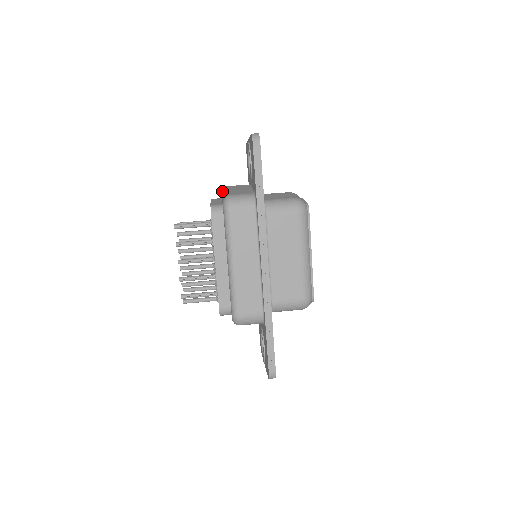
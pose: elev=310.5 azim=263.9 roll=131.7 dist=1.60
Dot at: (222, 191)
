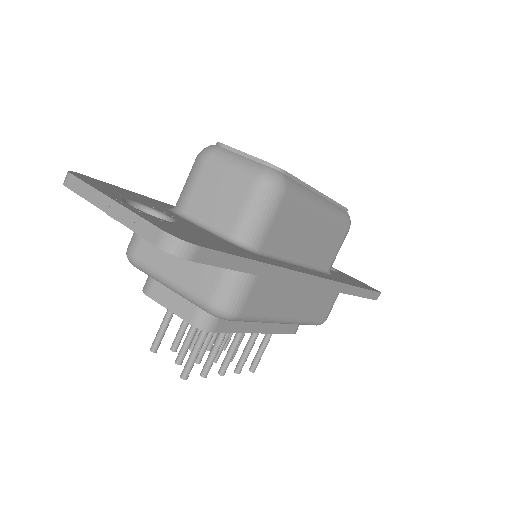
Dot at: occluded
